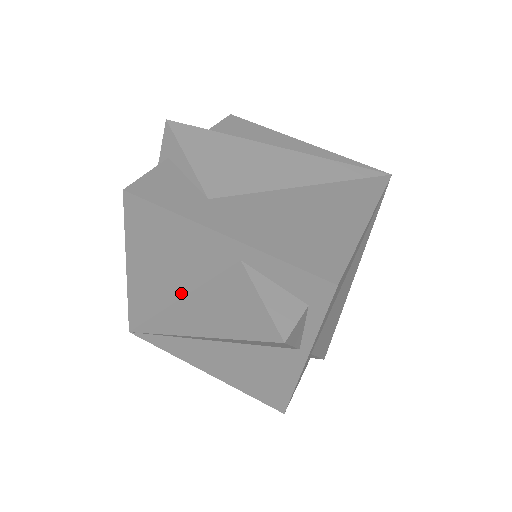
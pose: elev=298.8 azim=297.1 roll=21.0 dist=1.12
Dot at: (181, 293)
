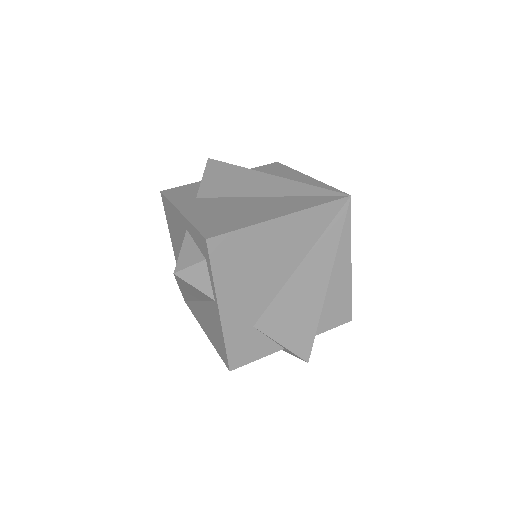
Dot at: occluded
